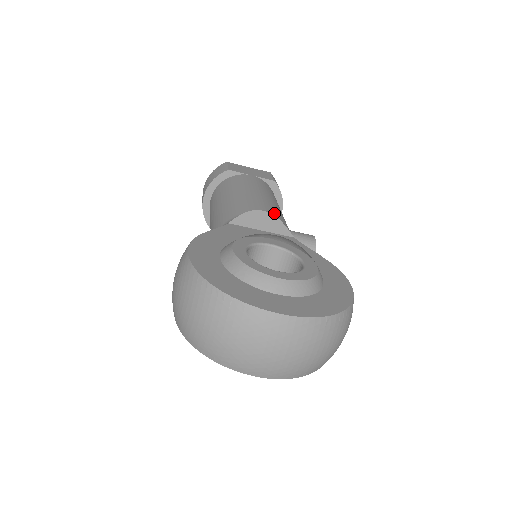
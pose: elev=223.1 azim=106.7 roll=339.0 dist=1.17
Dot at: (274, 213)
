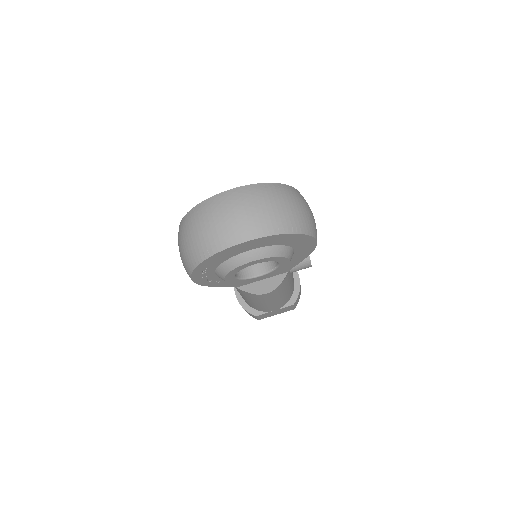
Dot at: occluded
